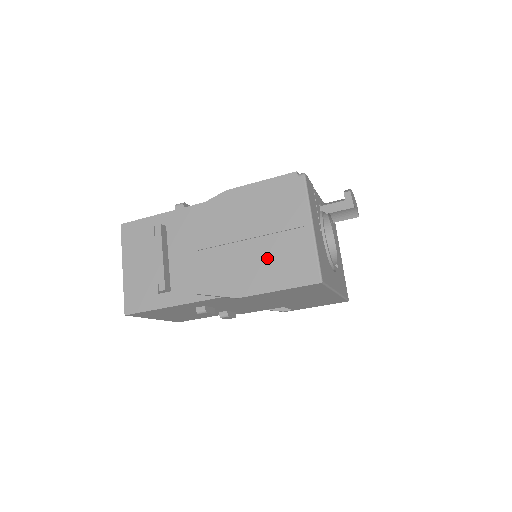
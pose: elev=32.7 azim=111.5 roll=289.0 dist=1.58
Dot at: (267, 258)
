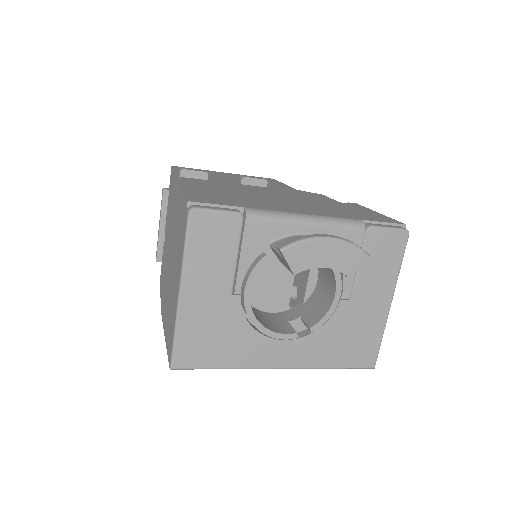
Dot at: (169, 295)
